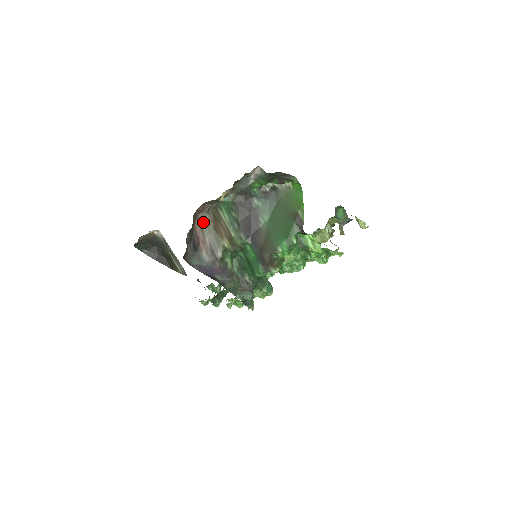
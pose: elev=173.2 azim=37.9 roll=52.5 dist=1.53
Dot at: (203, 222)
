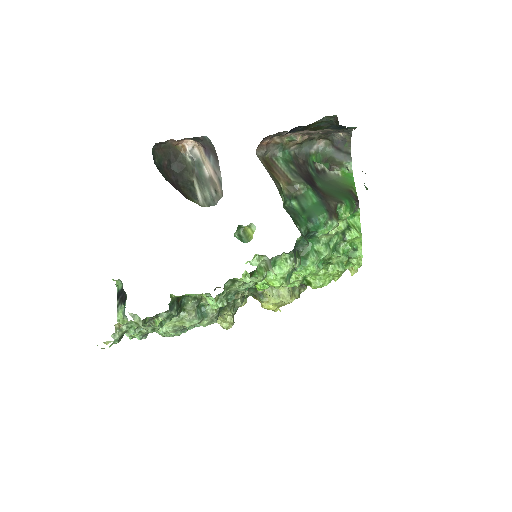
Dot at: (259, 158)
